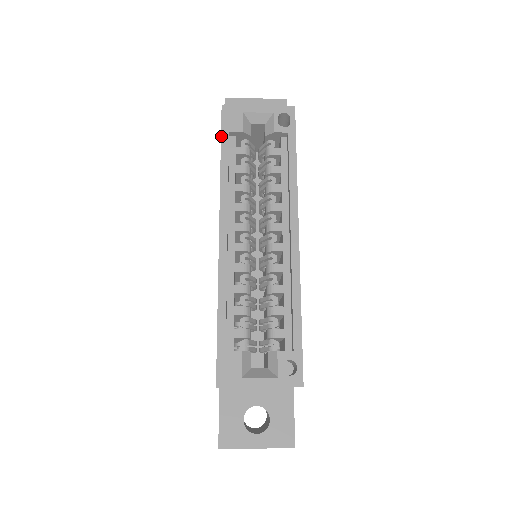
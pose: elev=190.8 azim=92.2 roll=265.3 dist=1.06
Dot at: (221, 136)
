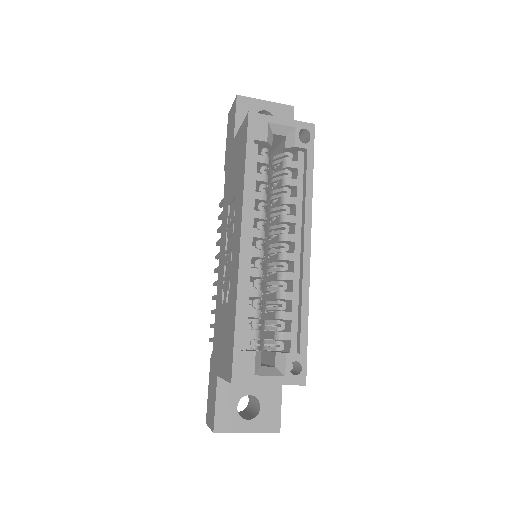
Dot at: (247, 143)
